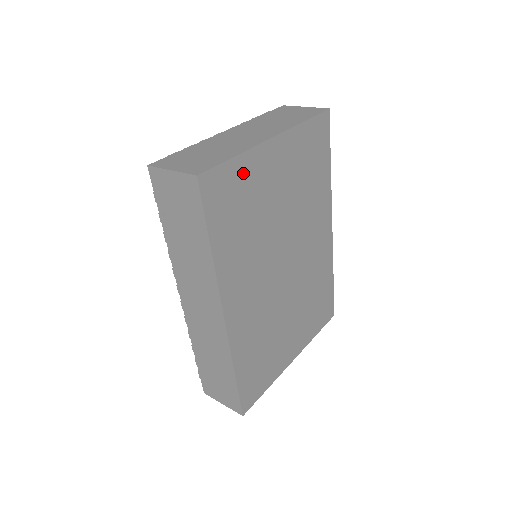
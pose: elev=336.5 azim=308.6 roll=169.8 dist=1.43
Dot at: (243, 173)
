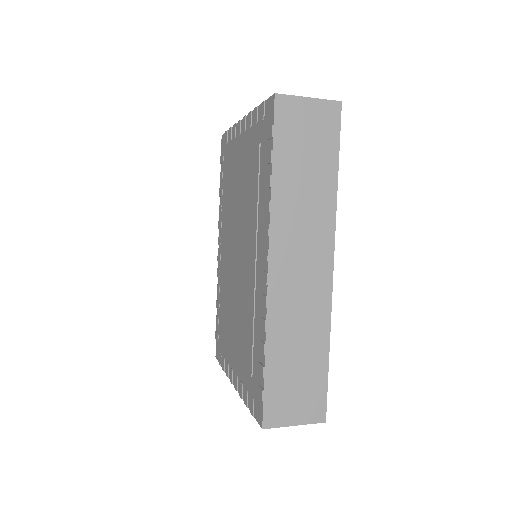
Dot at: occluded
